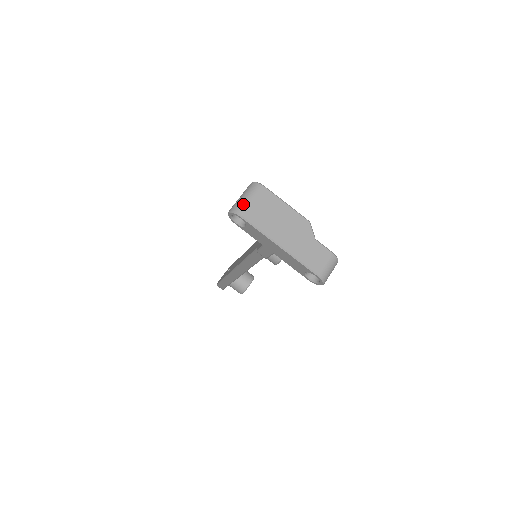
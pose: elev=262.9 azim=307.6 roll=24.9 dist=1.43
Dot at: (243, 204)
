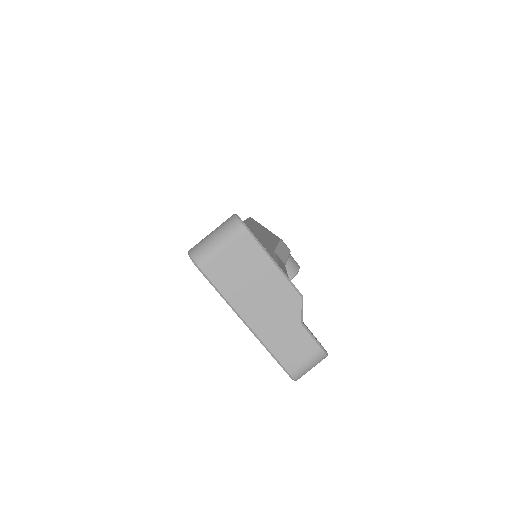
Dot at: (208, 251)
